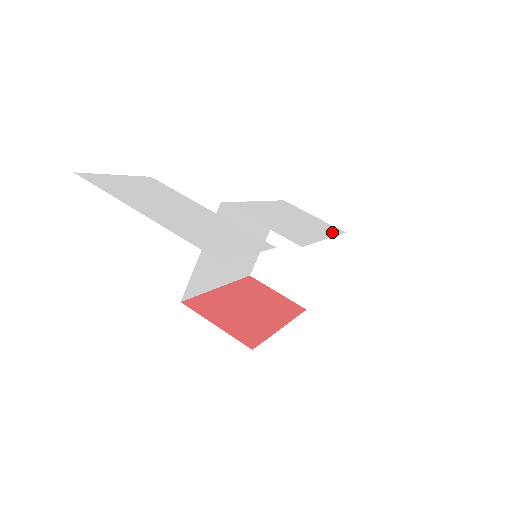
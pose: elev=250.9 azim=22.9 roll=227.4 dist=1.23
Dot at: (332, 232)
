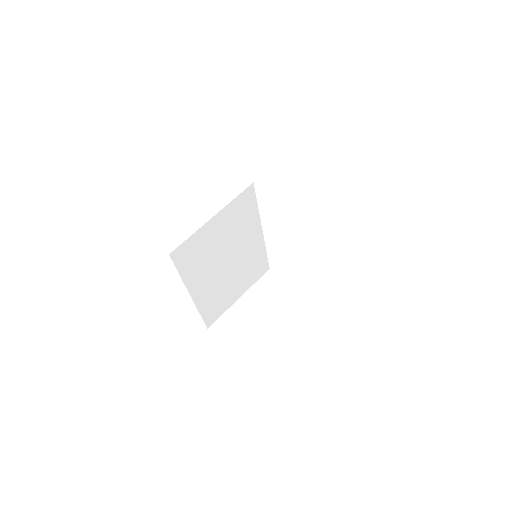
Dot at: occluded
